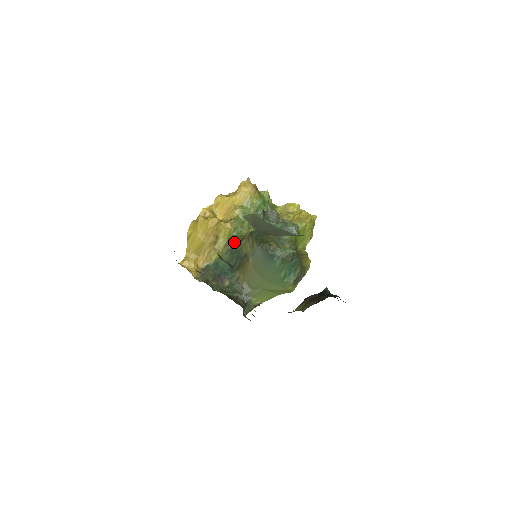
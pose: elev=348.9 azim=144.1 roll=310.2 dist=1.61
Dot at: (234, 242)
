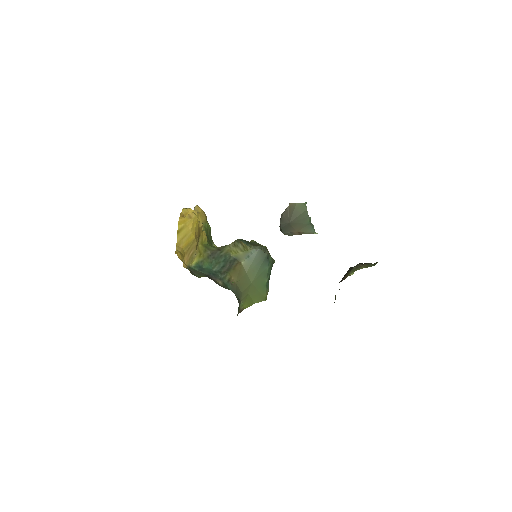
Dot at: (213, 249)
